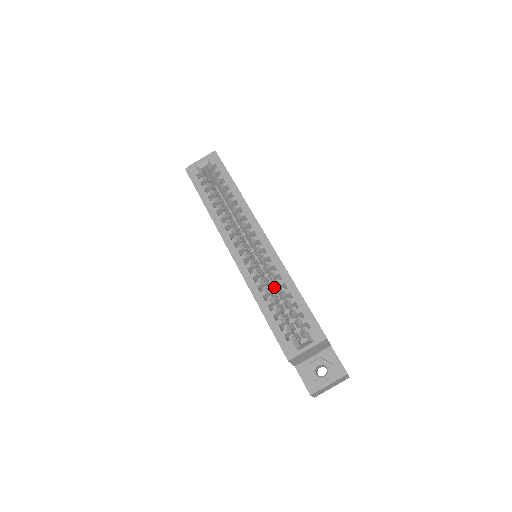
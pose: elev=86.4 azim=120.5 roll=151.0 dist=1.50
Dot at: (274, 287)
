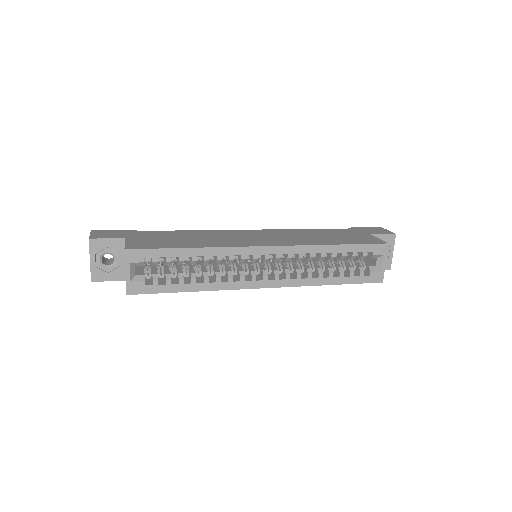
Dot at: occluded
